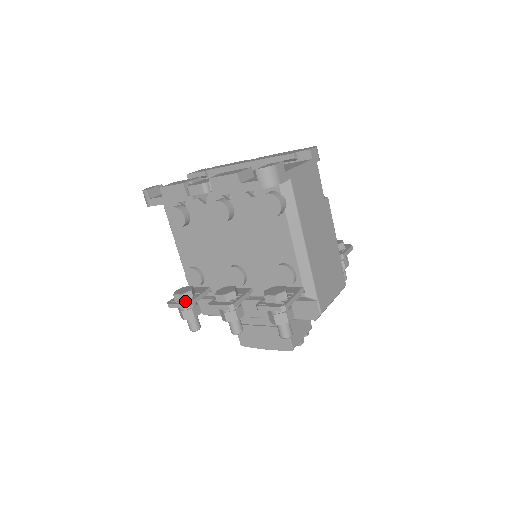
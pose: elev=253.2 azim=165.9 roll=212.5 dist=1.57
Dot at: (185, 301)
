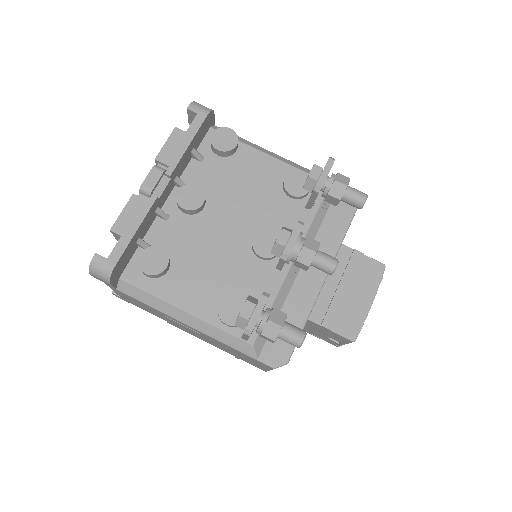
Dot at: occluded
